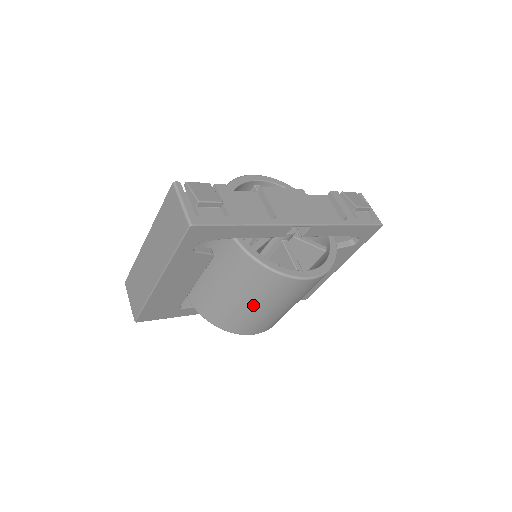
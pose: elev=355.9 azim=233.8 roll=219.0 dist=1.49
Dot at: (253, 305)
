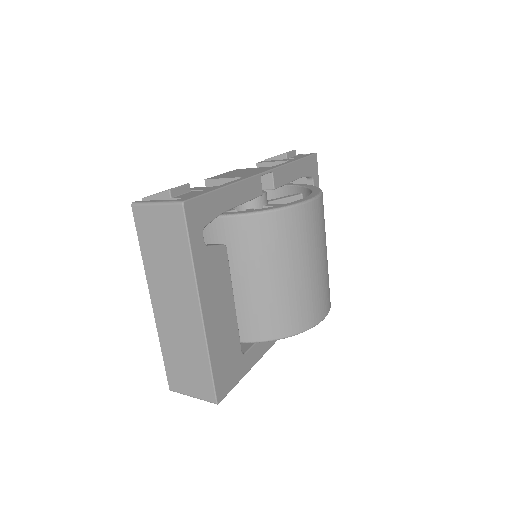
Dot at: (299, 270)
